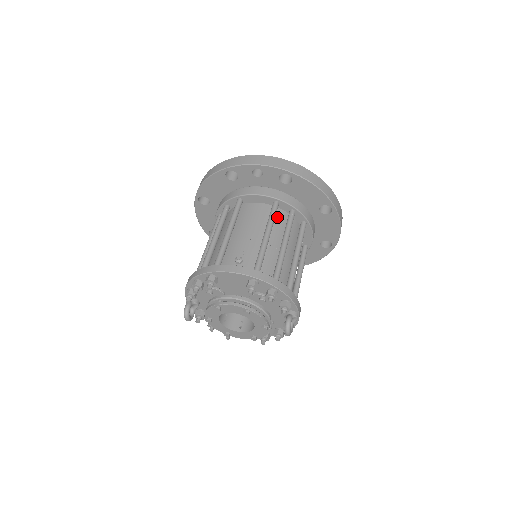
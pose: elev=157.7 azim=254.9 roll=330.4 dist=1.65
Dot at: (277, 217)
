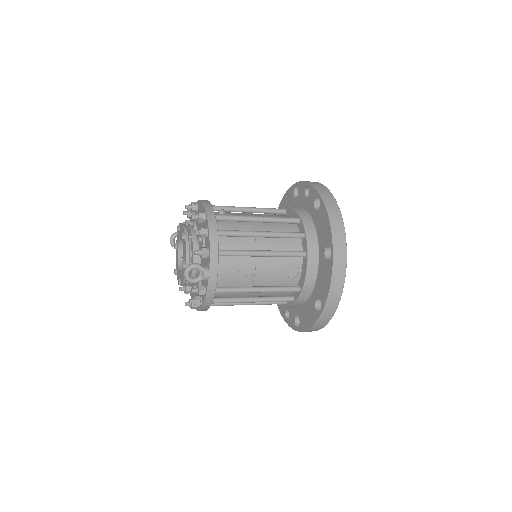
Dot at: (287, 227)
